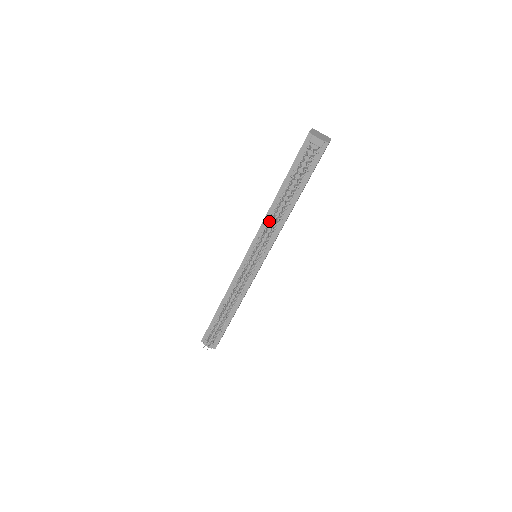
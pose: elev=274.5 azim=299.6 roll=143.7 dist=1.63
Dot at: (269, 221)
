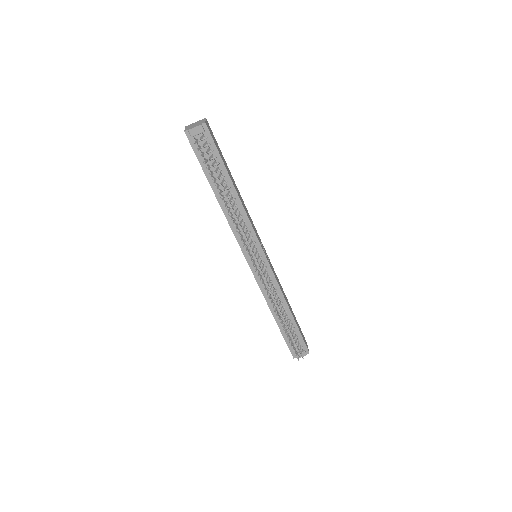
Dot at: occluded
